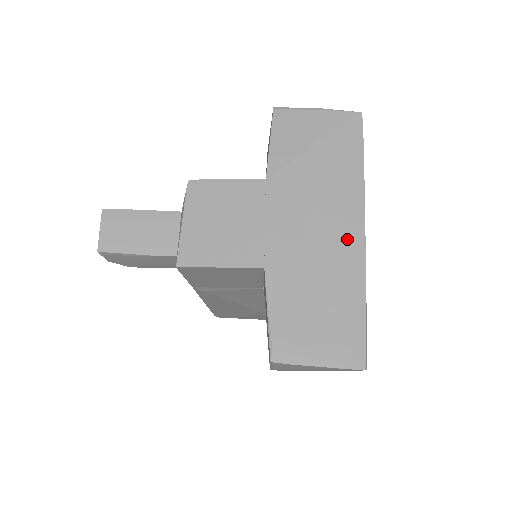
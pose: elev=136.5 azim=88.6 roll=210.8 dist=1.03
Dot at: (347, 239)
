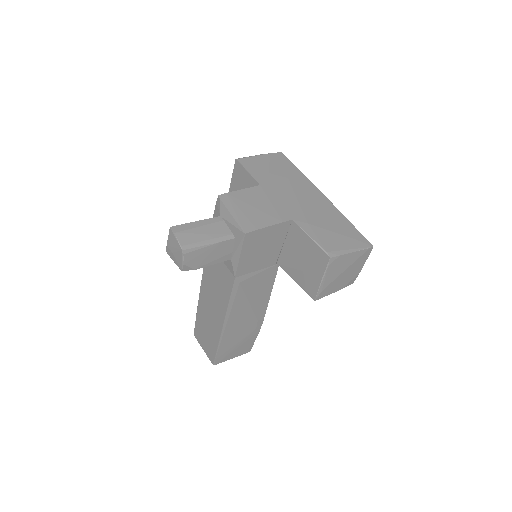
Dot at: (319, 199)
